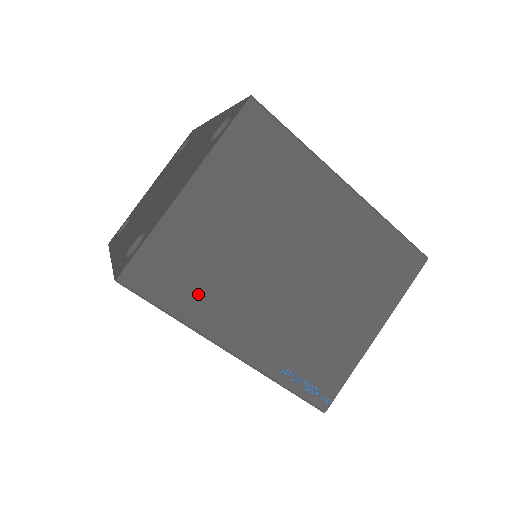
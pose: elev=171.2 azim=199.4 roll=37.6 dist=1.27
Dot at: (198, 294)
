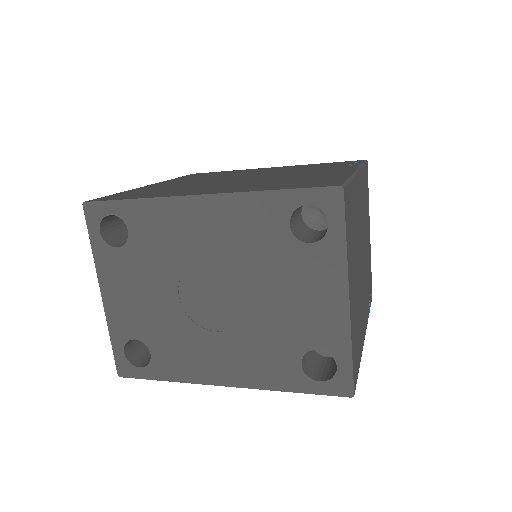
Dot at: (359, 338)
